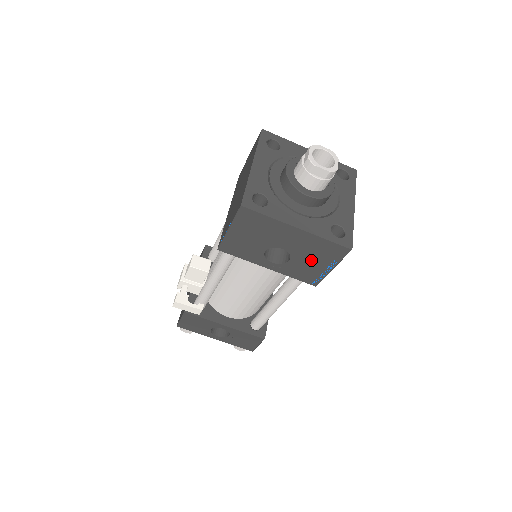
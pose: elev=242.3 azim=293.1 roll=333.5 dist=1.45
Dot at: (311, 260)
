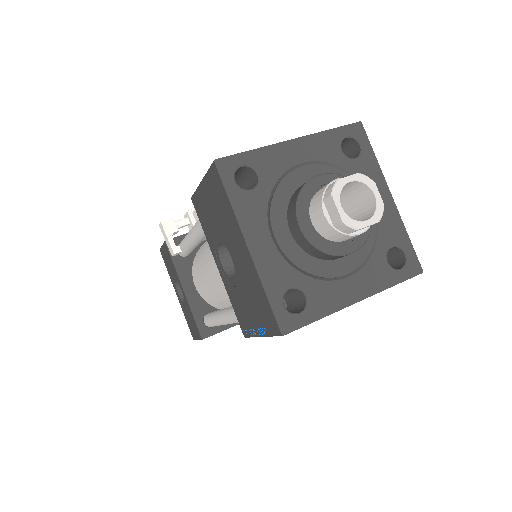
Dot at: (248, 301)
